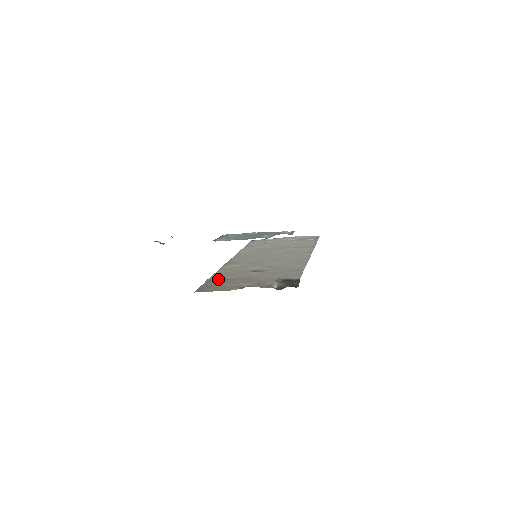
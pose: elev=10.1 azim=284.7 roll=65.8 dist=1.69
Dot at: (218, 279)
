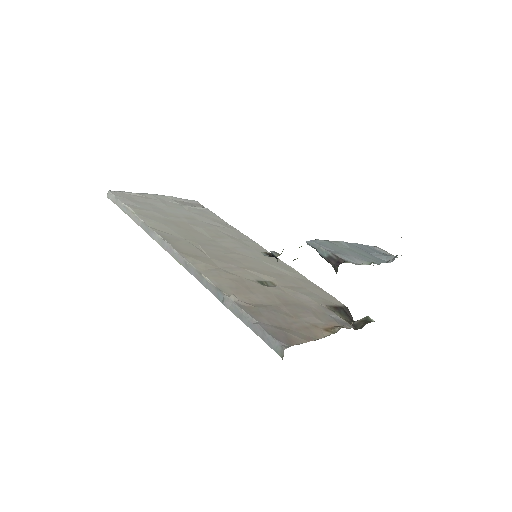
Dot at: (256, 305)
